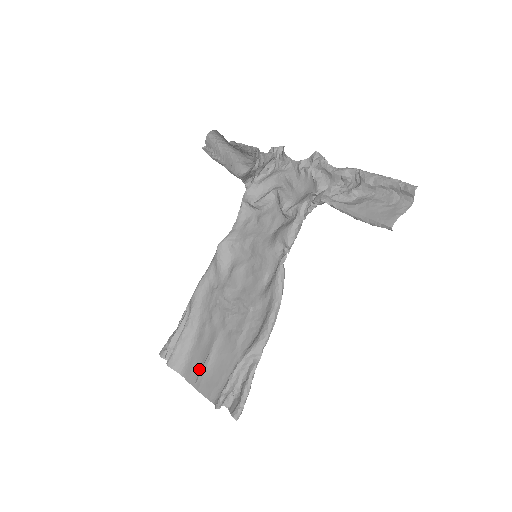
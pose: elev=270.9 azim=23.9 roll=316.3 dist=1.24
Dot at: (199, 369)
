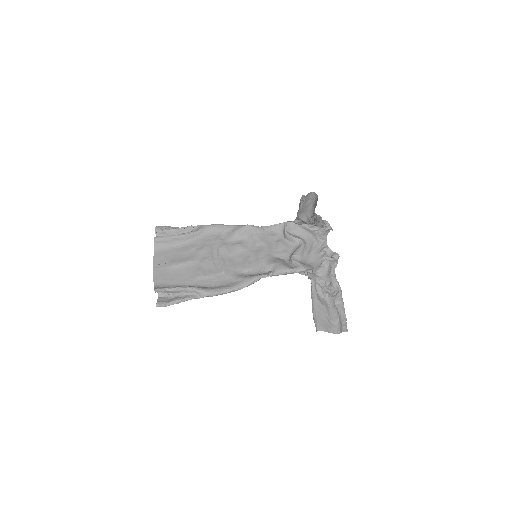
Dot at: (166, 261)
